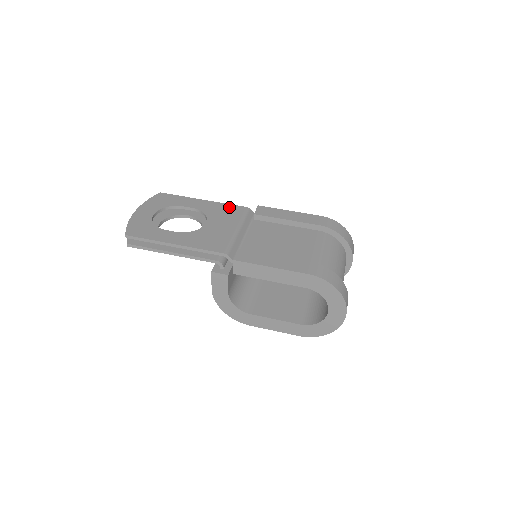
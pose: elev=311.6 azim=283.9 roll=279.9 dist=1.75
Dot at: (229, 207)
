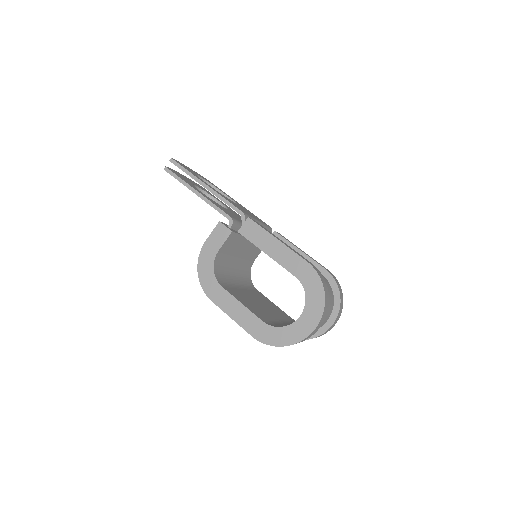
Dot at: occluded
